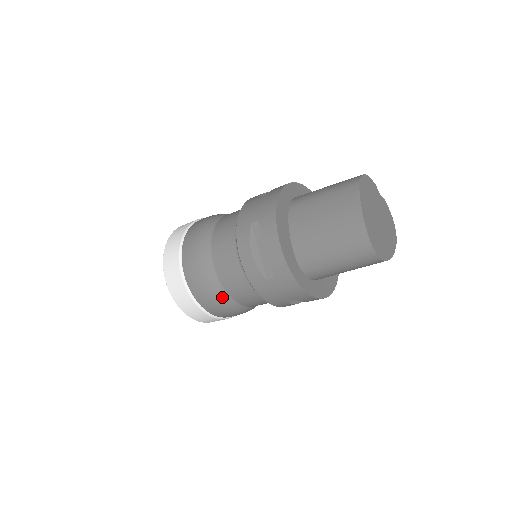
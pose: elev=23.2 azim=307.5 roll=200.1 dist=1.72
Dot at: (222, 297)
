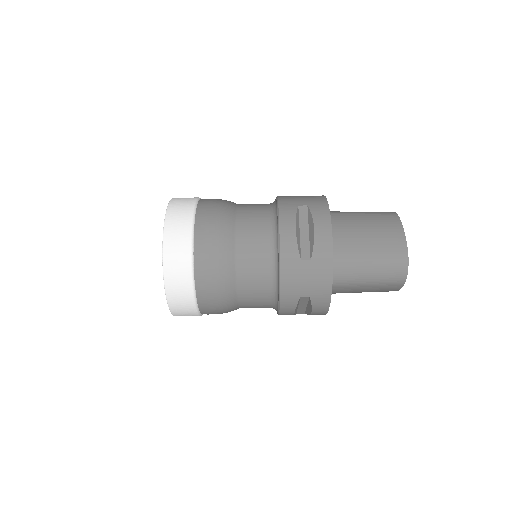
Dot at: (228, 271)
